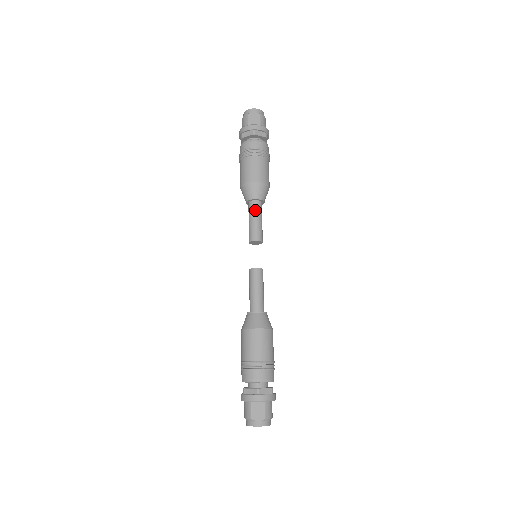
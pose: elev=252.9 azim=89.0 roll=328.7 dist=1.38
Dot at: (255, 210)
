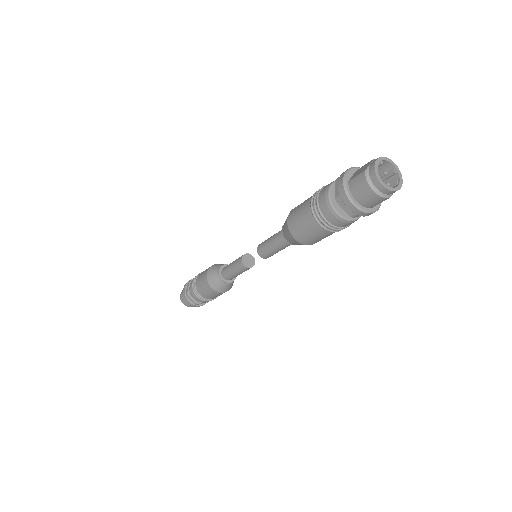
Dot at: (227, 266)
